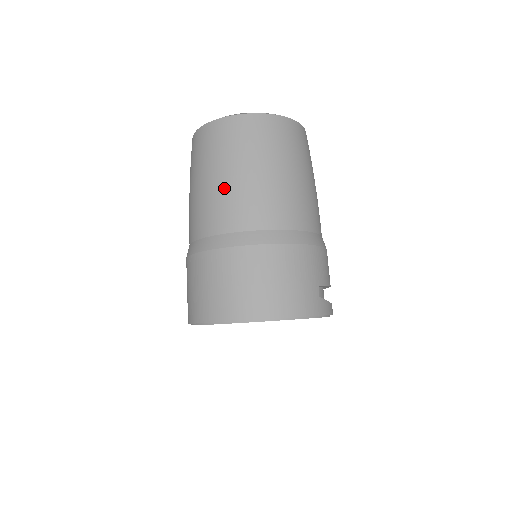
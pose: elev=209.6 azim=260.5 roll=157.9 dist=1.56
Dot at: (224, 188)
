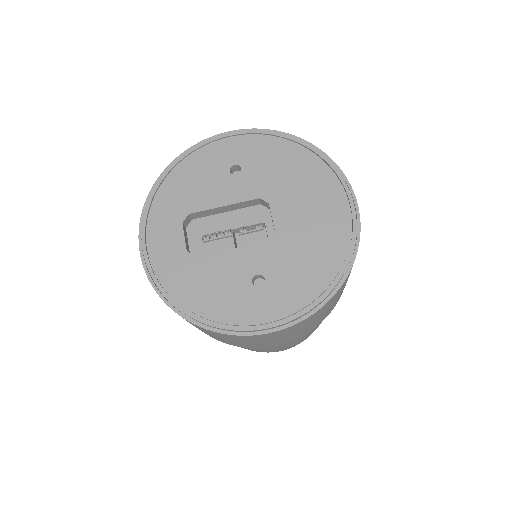
Dot at: occluded
